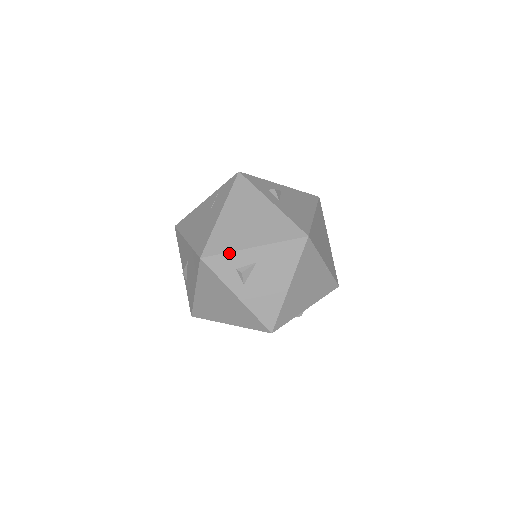
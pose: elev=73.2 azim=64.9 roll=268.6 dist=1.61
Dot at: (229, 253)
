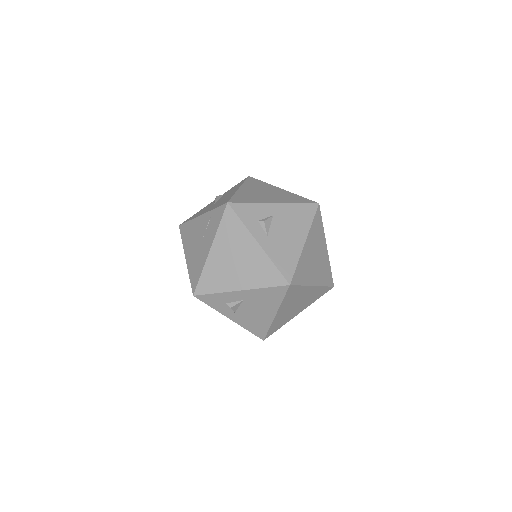
Dot at: (218, 293)
